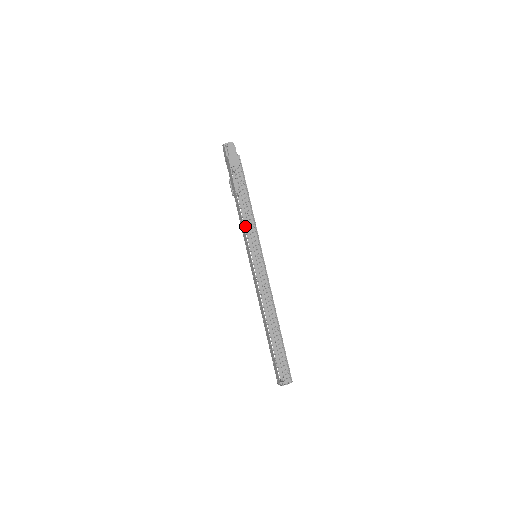
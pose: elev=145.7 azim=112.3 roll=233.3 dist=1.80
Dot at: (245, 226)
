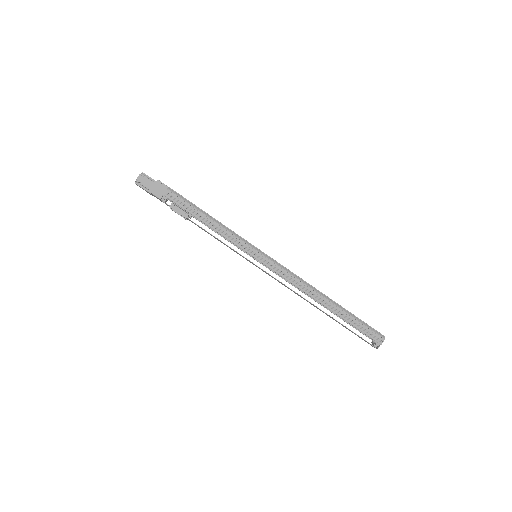
Dot at: (223, 237)
